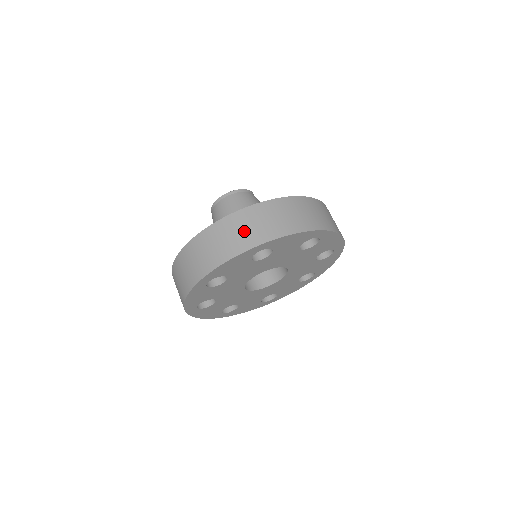
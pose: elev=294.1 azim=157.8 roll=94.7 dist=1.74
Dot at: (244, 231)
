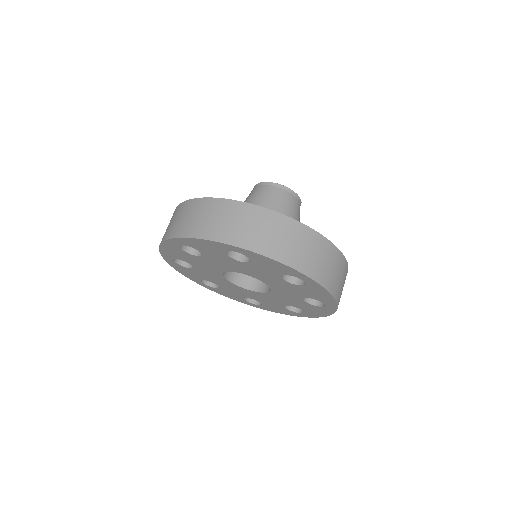
Dot at: (312, 255)
